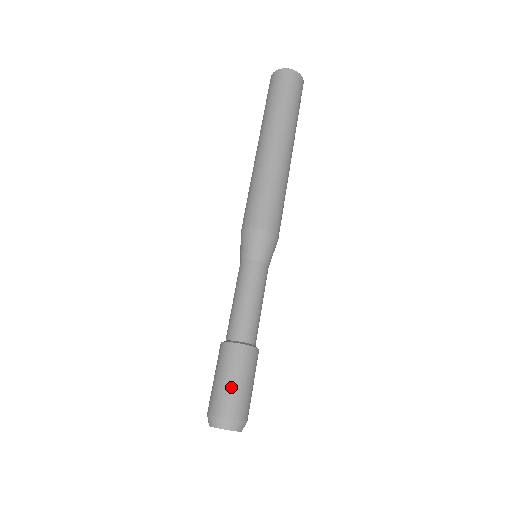
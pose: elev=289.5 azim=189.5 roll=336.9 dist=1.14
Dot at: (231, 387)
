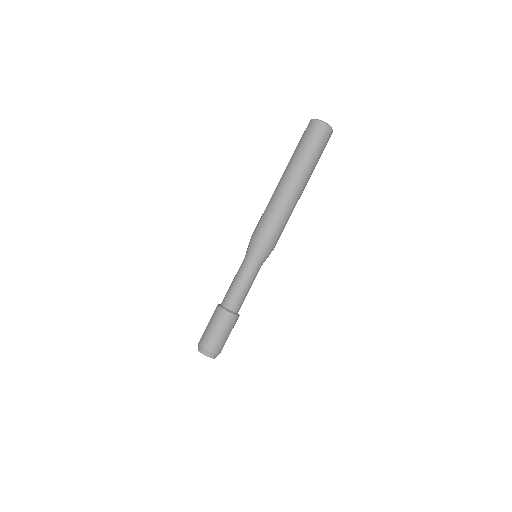
Dot at: (225, 338)
